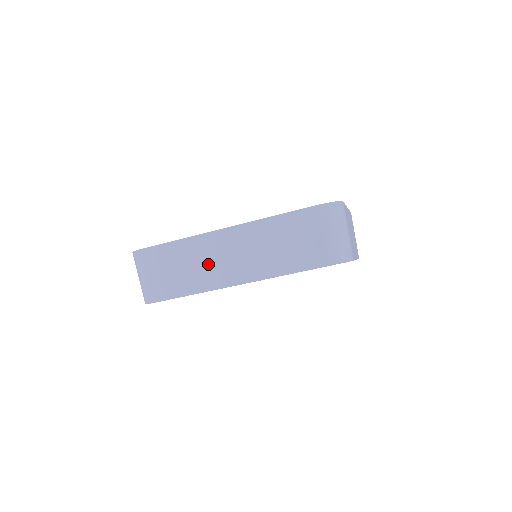
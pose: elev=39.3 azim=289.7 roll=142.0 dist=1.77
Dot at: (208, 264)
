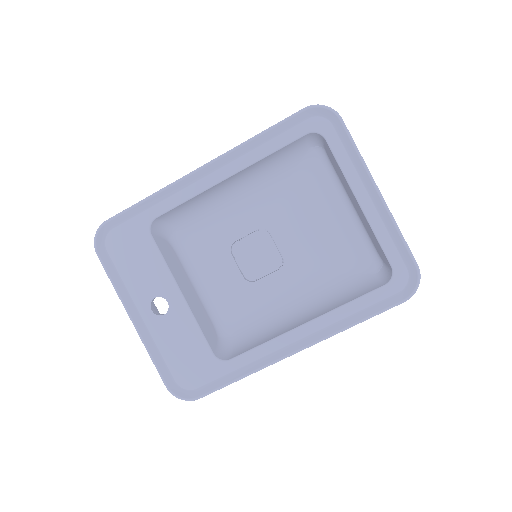
Dot at: occluded
